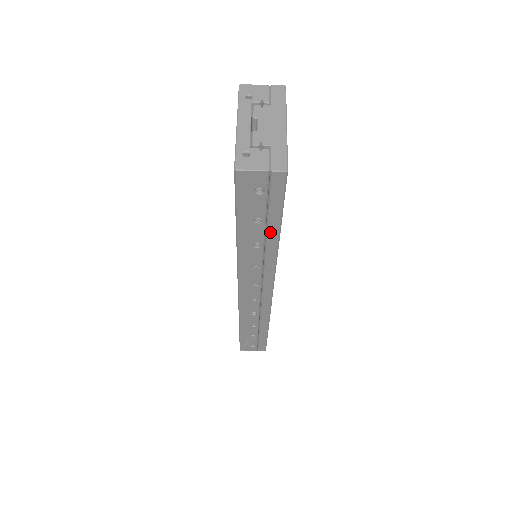
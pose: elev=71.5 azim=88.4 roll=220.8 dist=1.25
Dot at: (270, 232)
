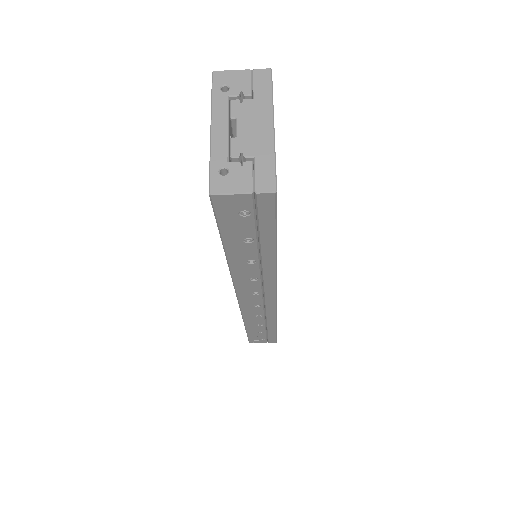
Dot at: (264, 249)
